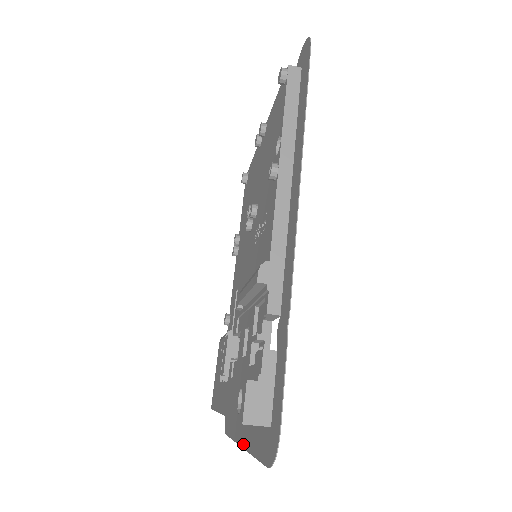
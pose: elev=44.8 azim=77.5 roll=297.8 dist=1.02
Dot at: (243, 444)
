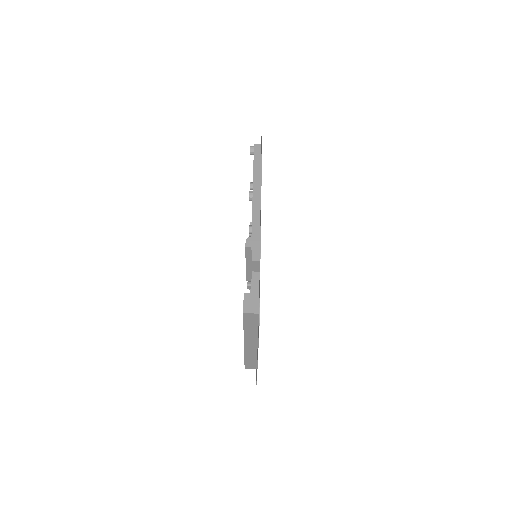
Dot at: (257, 357)
